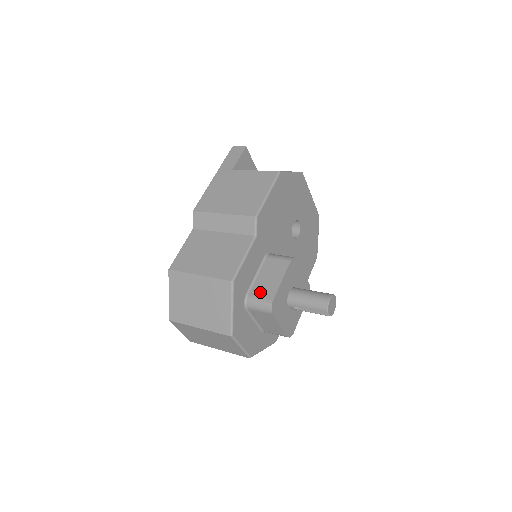
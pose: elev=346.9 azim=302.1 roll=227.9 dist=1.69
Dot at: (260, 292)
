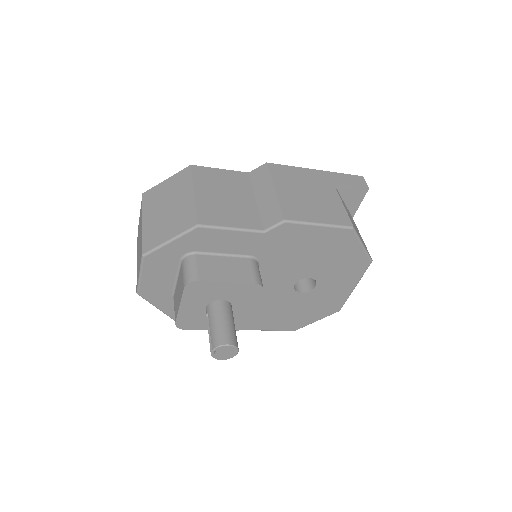
Dot at: (204, 265)
